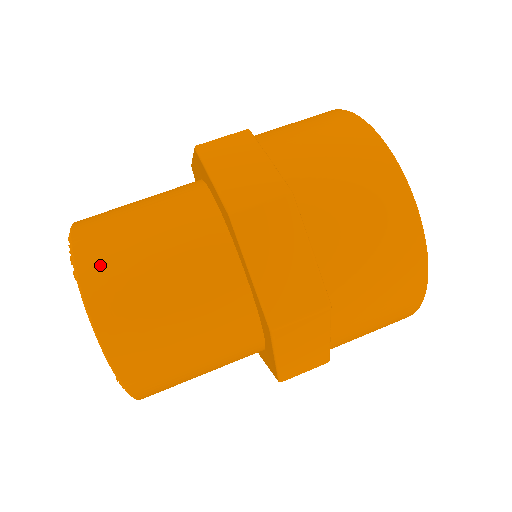
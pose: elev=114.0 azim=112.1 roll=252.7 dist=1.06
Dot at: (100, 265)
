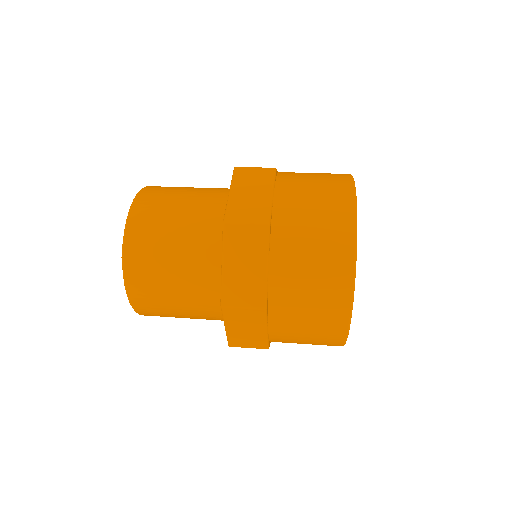
Dot at: (157, 188)
